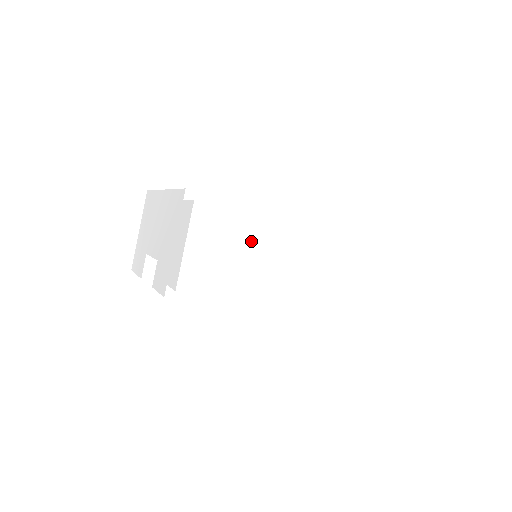
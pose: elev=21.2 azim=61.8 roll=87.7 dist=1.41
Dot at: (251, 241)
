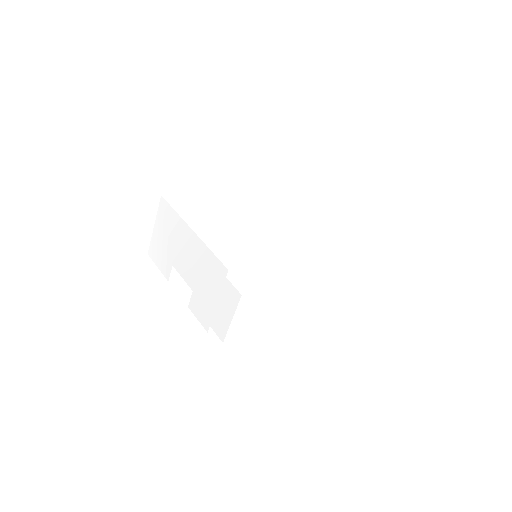
Dot at: (273, 300)
